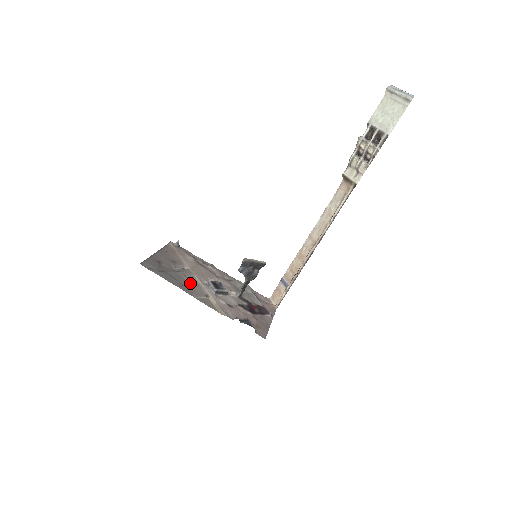
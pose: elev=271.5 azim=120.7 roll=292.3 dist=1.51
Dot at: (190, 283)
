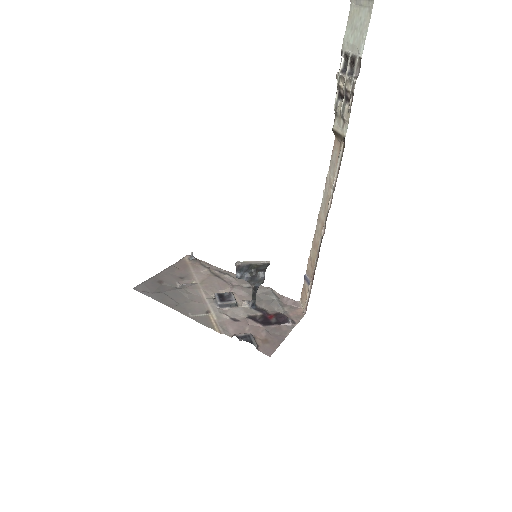
Dot at: (190, 300)
